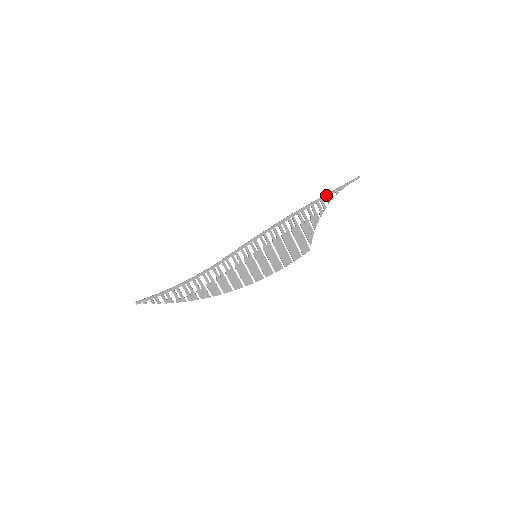
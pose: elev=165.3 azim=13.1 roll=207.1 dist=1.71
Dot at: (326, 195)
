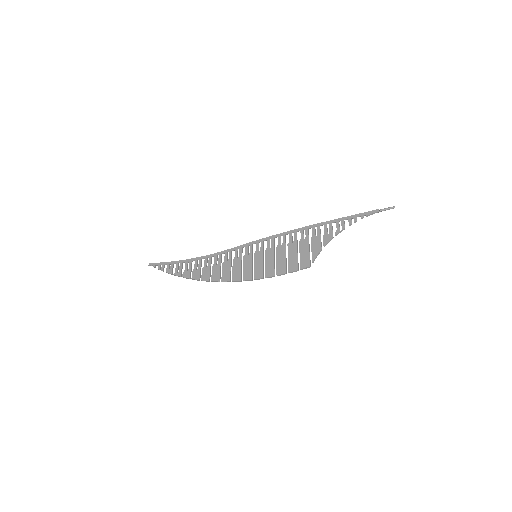
Dot at: (349, 216)
